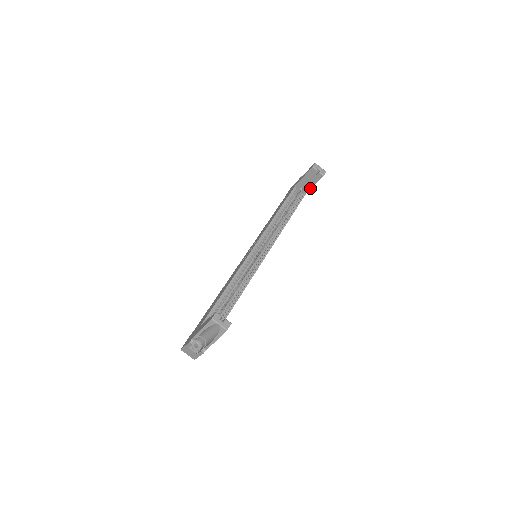
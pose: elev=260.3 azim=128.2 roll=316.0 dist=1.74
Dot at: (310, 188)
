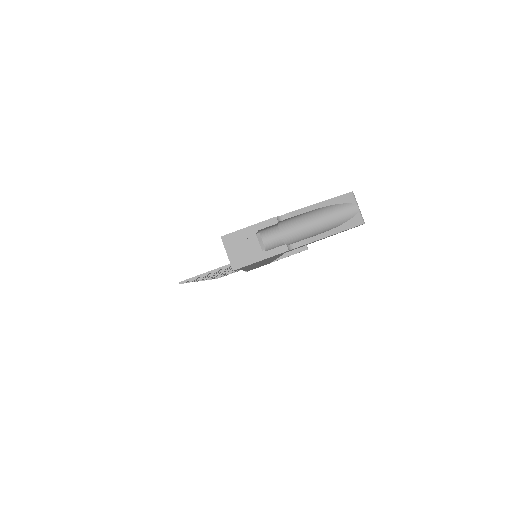
Dot at: (281, 257)
